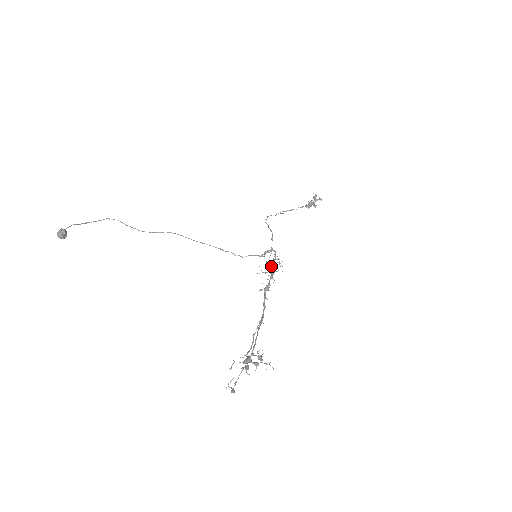
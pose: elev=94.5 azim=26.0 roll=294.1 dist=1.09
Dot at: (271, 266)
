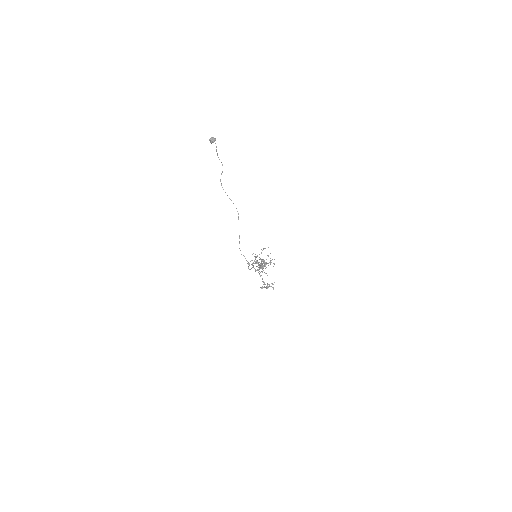
Dot at: (270, 261)
